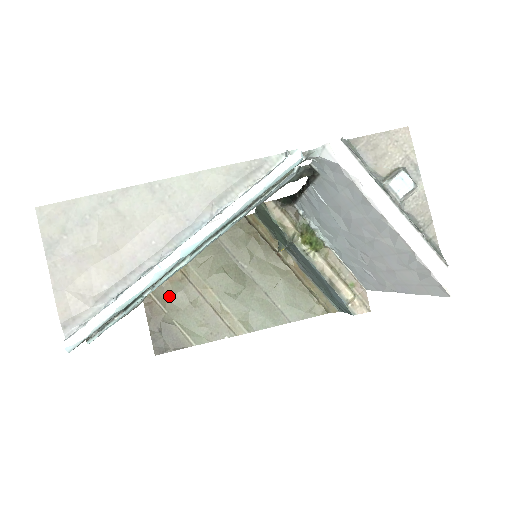
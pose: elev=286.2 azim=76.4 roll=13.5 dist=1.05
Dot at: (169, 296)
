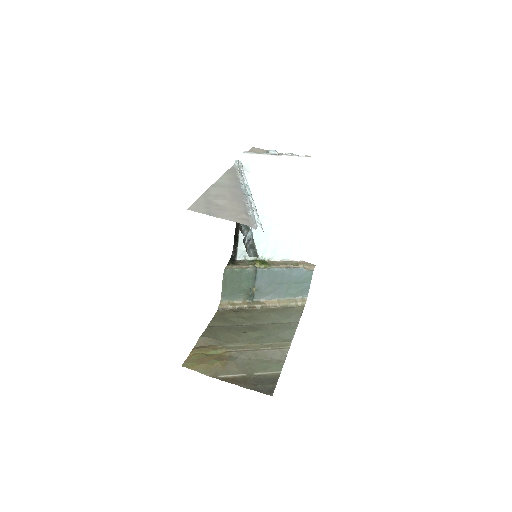
Dot at: (236, 366)
